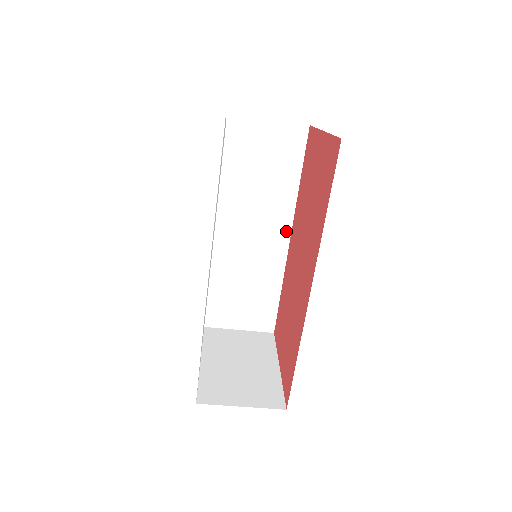
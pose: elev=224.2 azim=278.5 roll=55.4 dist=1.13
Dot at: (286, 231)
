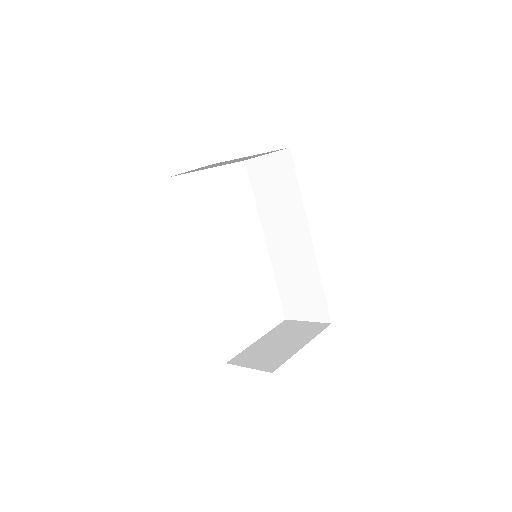
Dot at: (307, 234)
